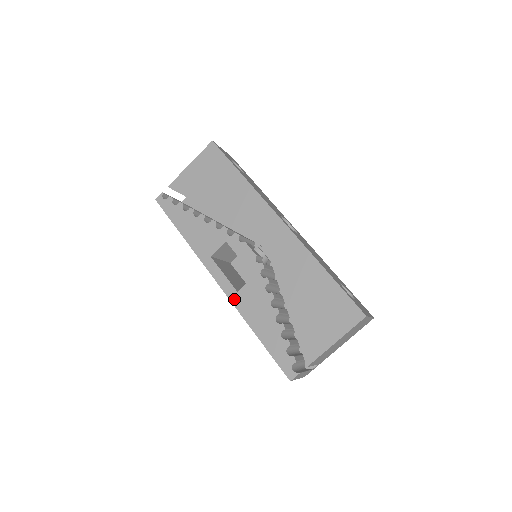
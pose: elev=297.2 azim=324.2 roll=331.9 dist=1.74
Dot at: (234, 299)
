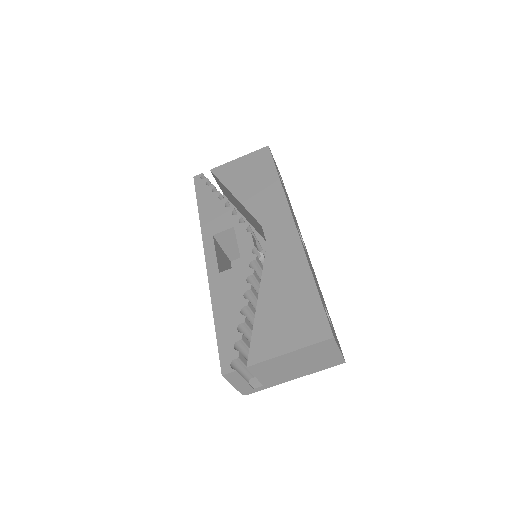
Dot at: (212, 278)
